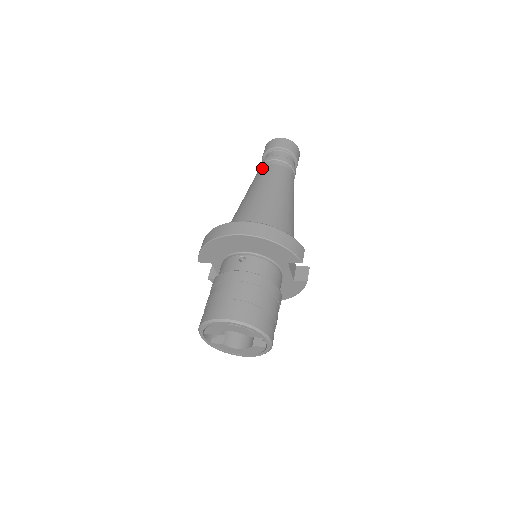
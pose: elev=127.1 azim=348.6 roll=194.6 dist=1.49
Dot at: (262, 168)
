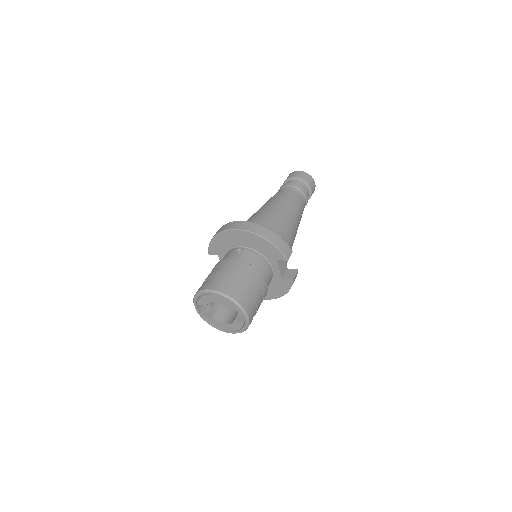
Dot at: (278, 191)
